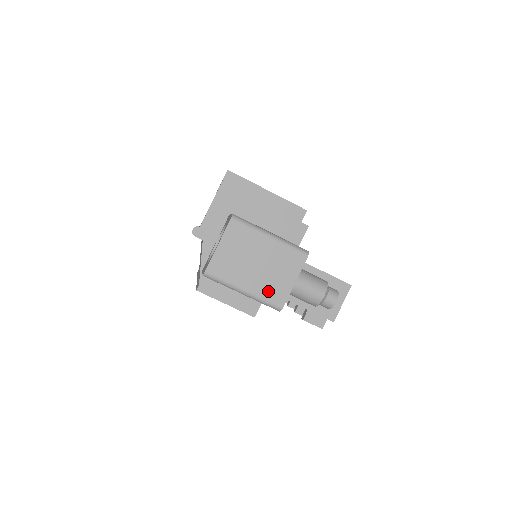
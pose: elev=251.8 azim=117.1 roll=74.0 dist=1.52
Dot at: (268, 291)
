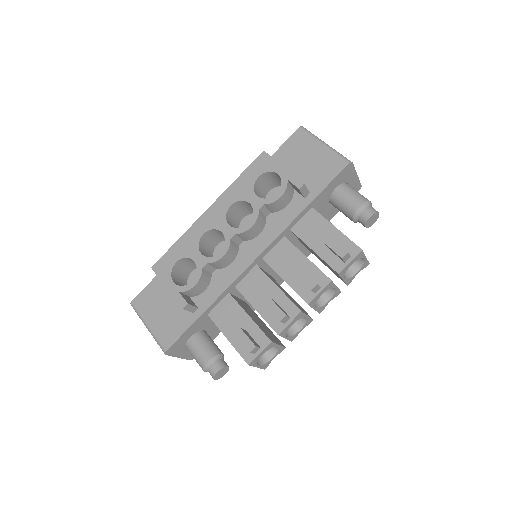
Dot at: occluded
